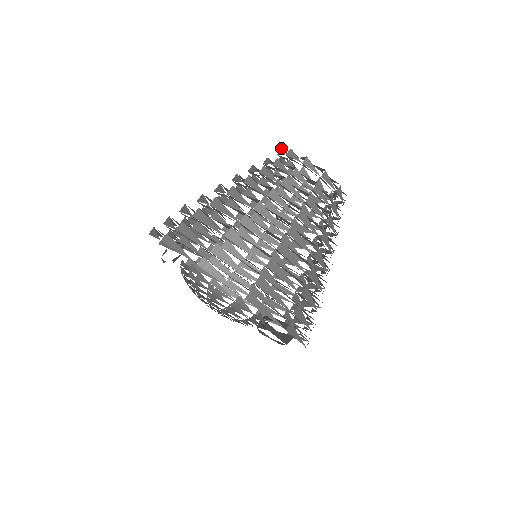
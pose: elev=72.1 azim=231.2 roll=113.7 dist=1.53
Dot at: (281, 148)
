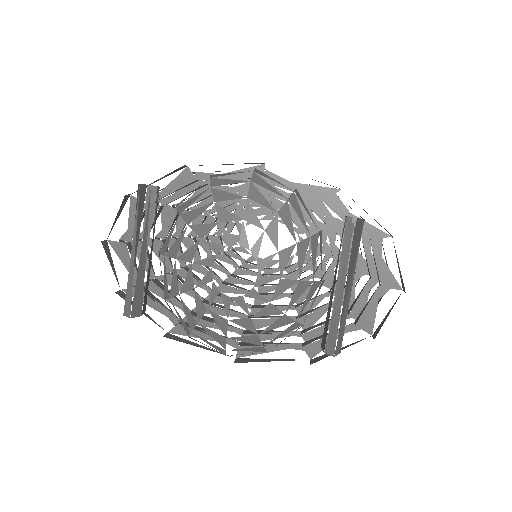
Dot at: occluded
